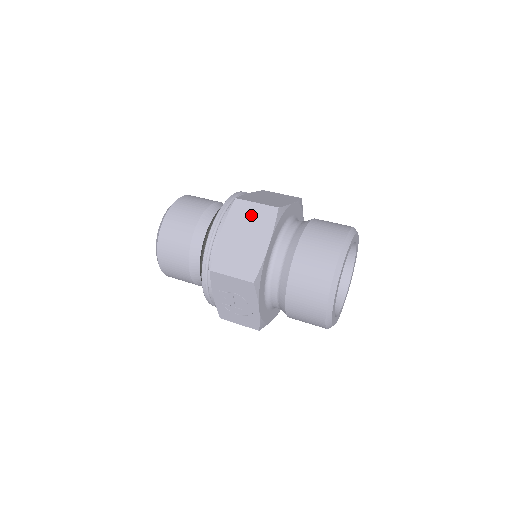
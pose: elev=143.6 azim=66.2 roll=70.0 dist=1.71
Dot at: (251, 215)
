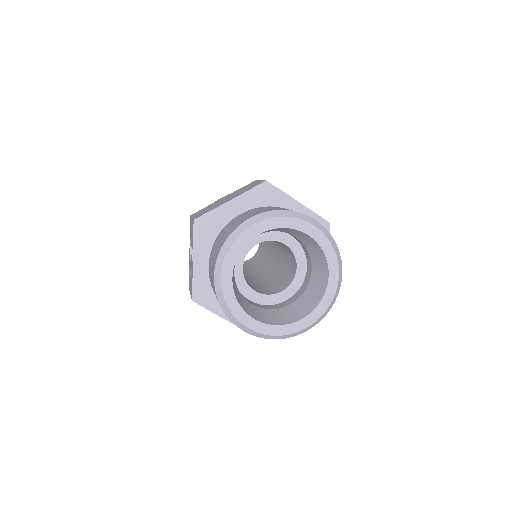
Dot at: (248, 186)
